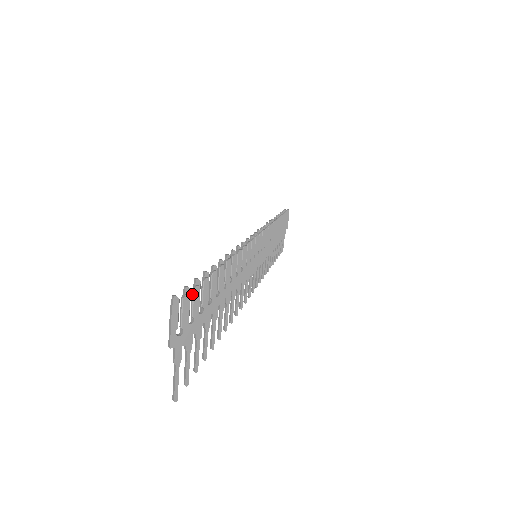
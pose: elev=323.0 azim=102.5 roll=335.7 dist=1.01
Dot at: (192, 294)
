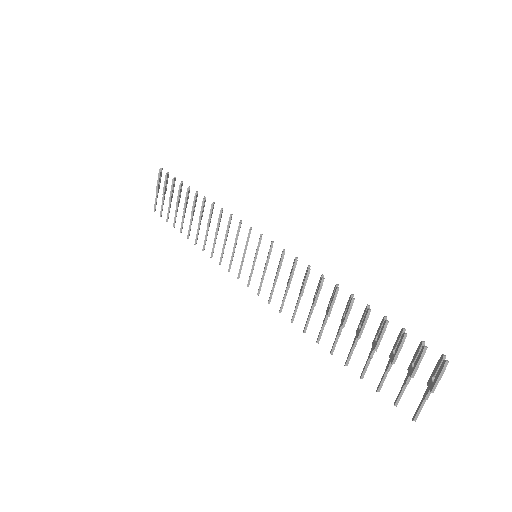
Dot at: (422, 349)
